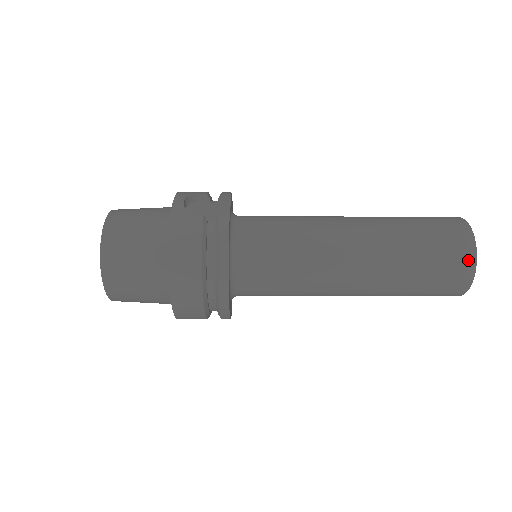
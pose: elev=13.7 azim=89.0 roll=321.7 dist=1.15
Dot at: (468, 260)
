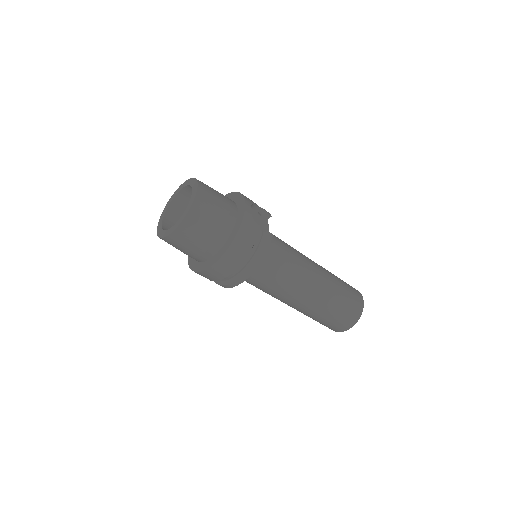
Dot at: (355, 318)
